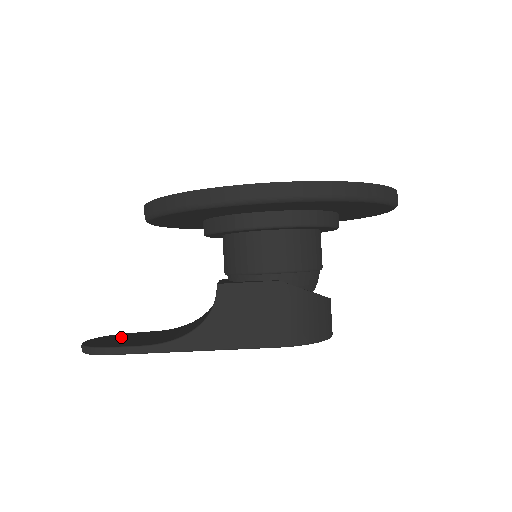
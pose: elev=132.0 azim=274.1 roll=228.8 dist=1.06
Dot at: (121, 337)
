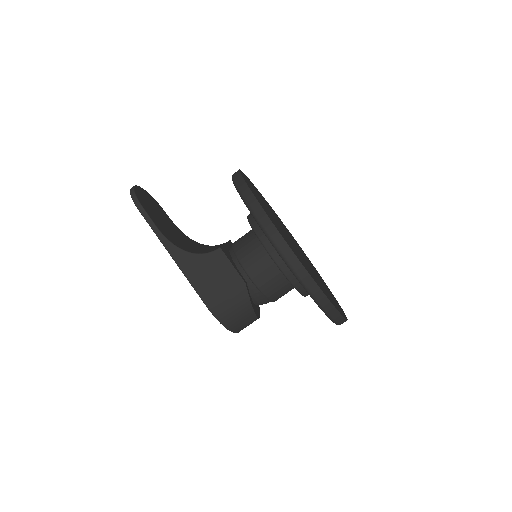
Dot at: (154, 205)
